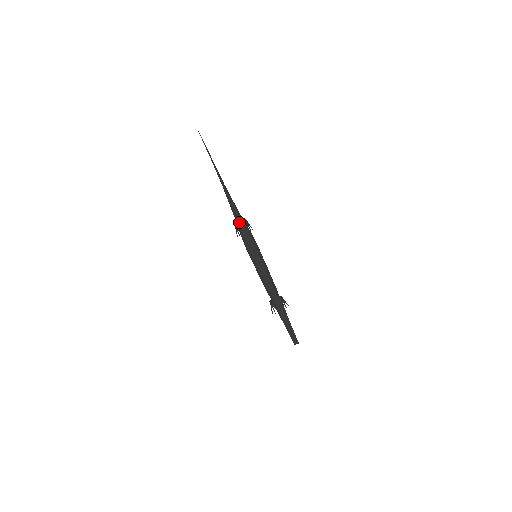
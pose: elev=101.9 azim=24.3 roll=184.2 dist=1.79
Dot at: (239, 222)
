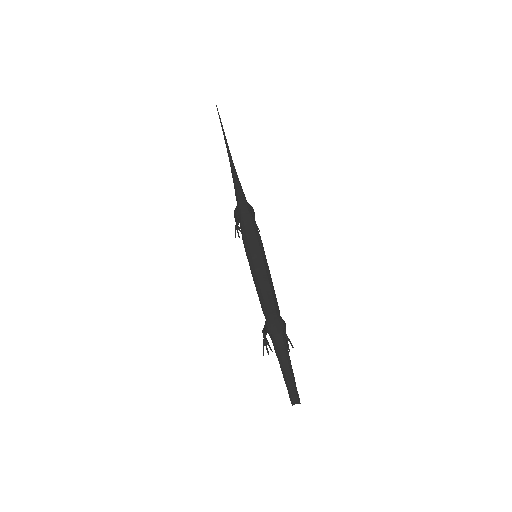
Dot at: (241, 206)
